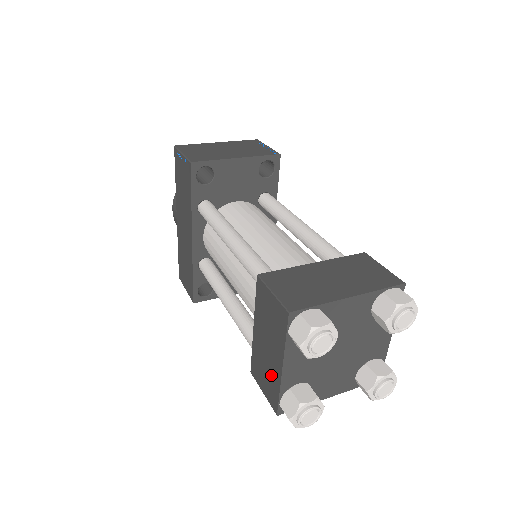
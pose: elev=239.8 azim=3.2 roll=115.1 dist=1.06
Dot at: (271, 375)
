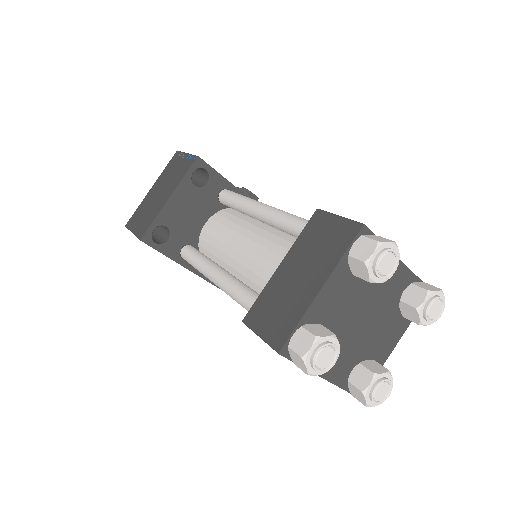
Dot at: occluded
